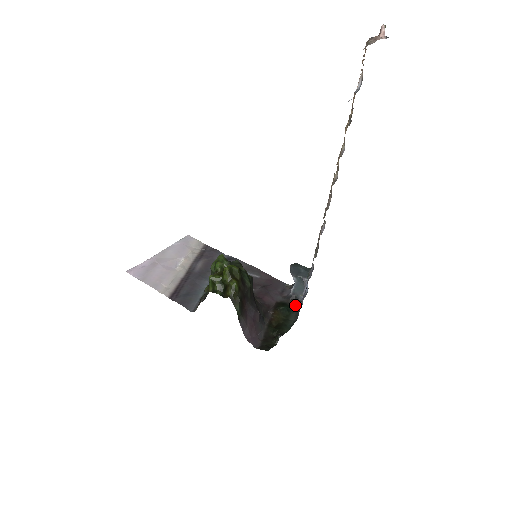
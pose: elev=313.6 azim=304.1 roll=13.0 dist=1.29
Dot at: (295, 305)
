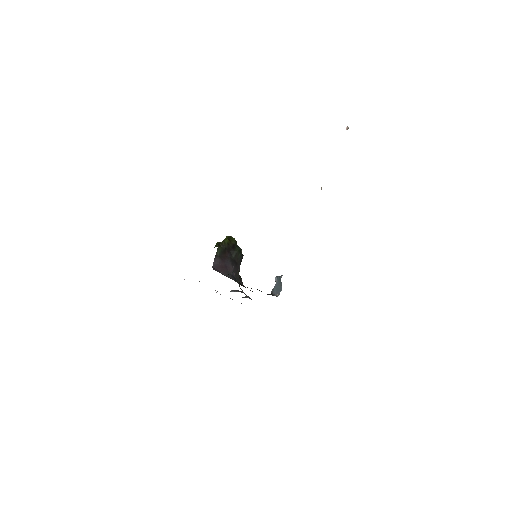
Dot at: occluded
